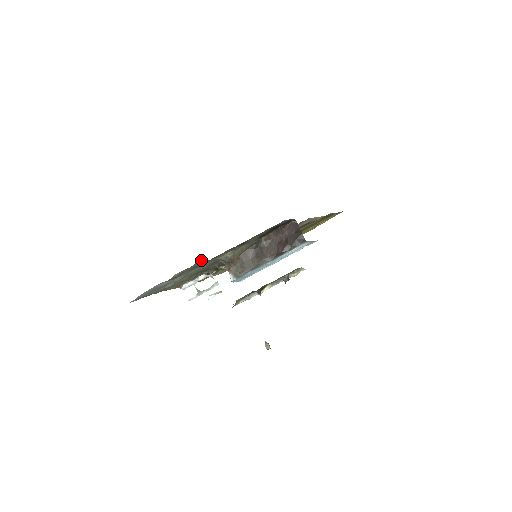
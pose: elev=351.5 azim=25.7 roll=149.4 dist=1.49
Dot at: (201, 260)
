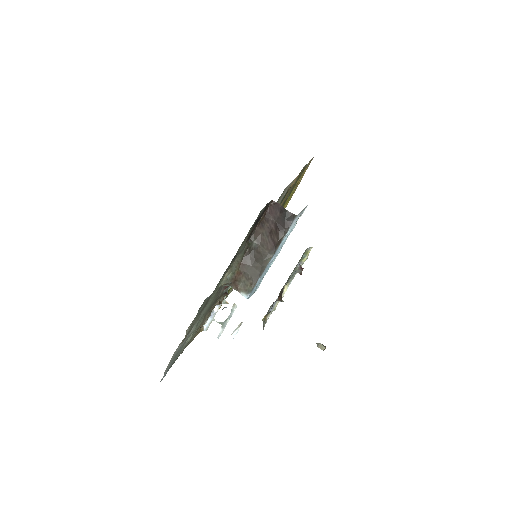
Dot at: occluded
